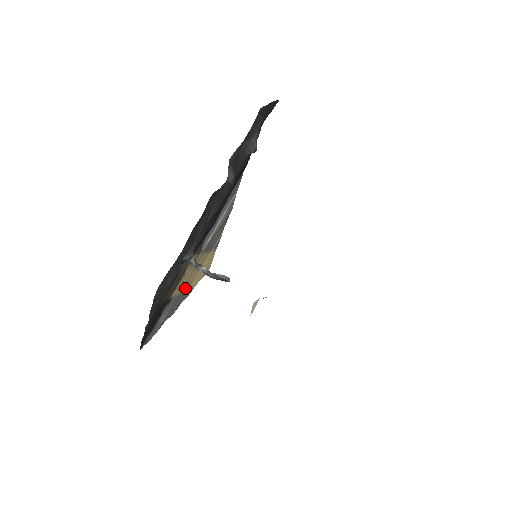
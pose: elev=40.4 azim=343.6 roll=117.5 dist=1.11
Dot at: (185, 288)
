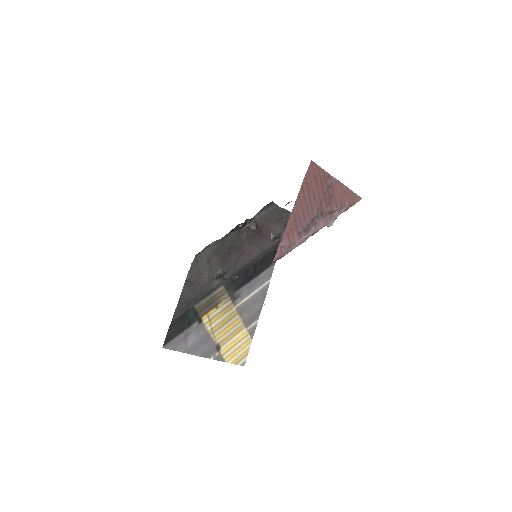
Dot at: (216, 338)
